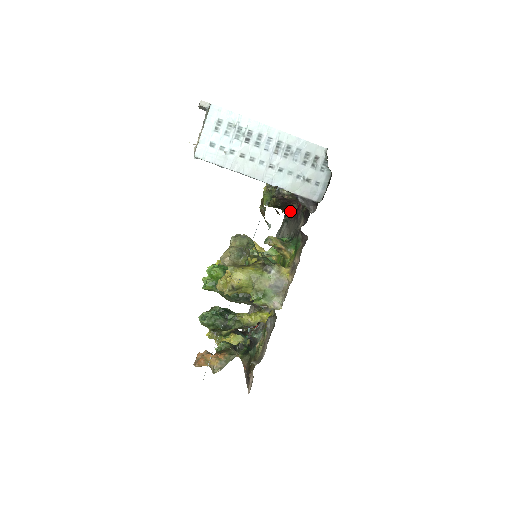
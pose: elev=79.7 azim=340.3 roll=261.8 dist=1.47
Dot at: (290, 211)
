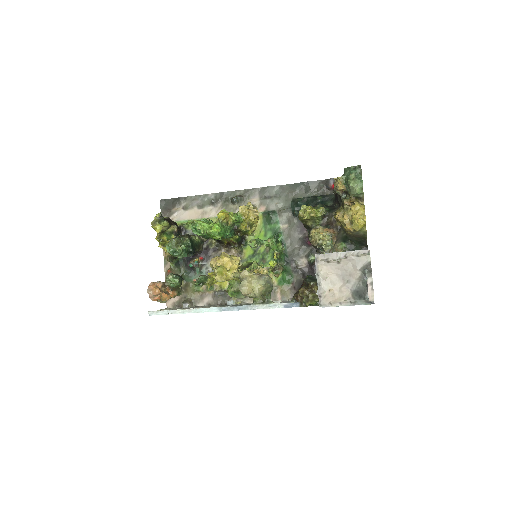
Dot at: occluded
